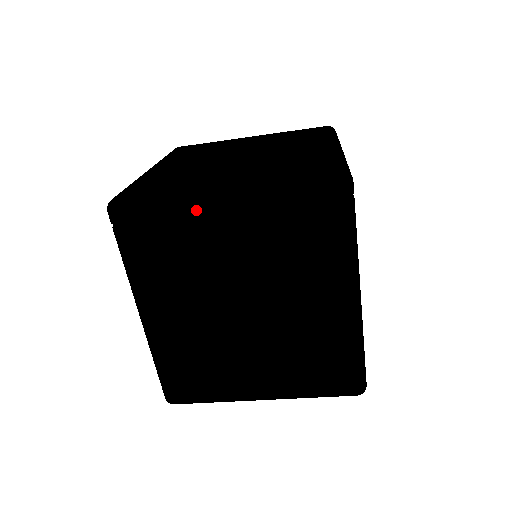
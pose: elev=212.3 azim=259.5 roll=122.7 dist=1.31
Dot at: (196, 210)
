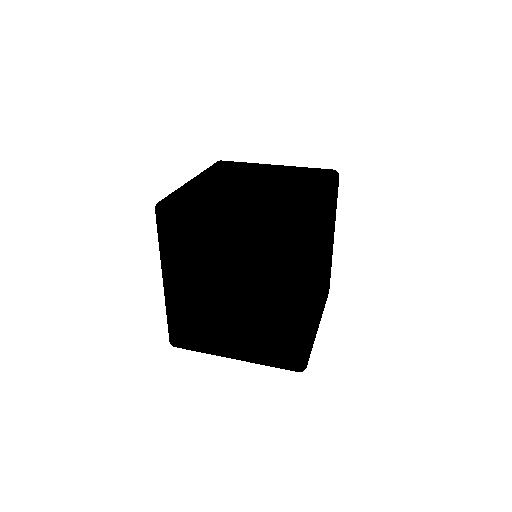
Dot at: occluded
